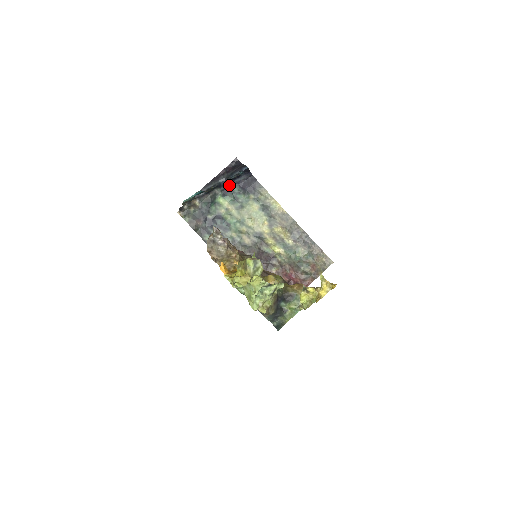
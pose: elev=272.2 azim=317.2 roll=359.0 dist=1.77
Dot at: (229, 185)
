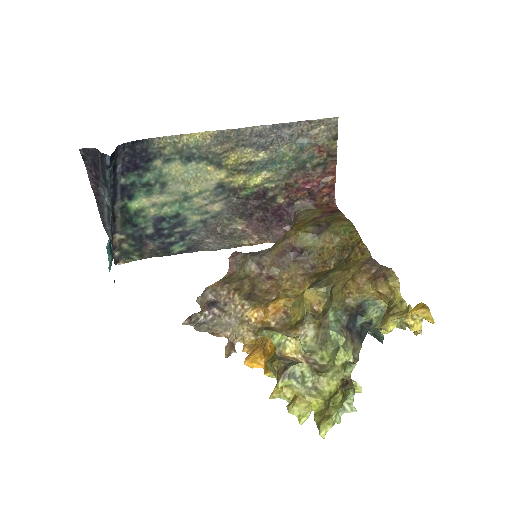
Dot at: (119, 185)
